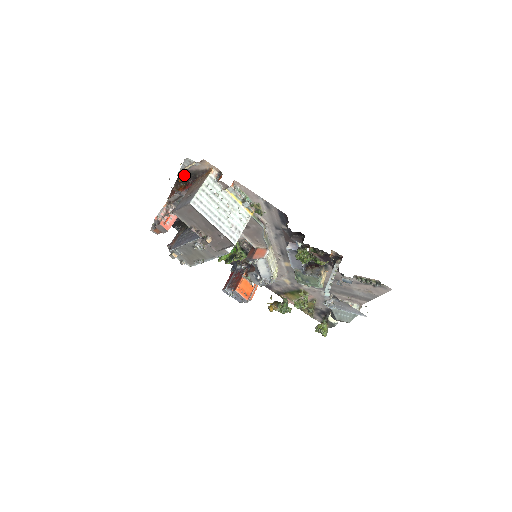
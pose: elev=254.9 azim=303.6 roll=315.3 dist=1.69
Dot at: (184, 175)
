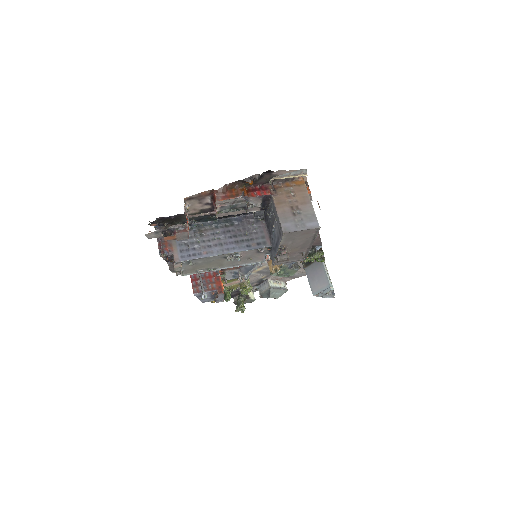
Dot at: (260, 177)
